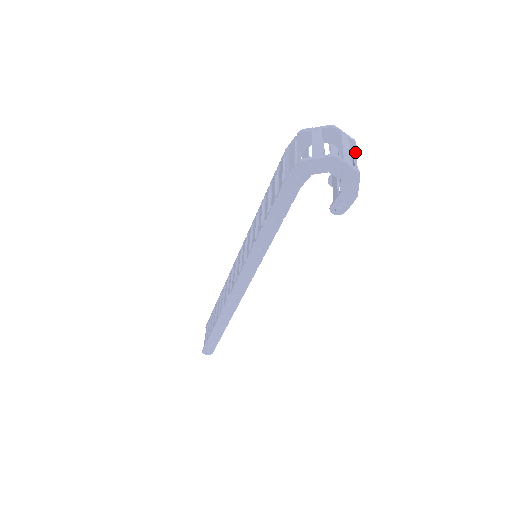
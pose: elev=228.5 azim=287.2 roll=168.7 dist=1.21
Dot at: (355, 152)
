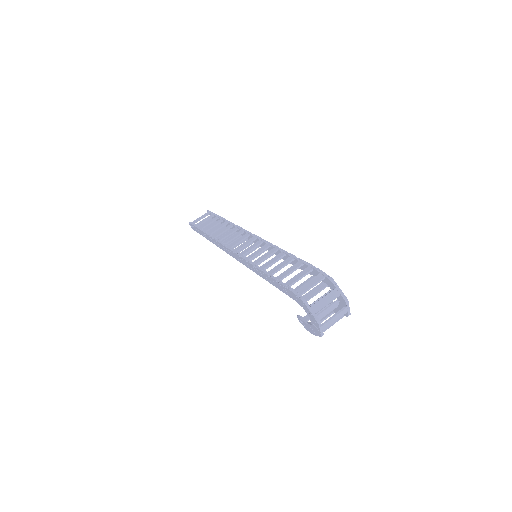
Dot at: occluded
